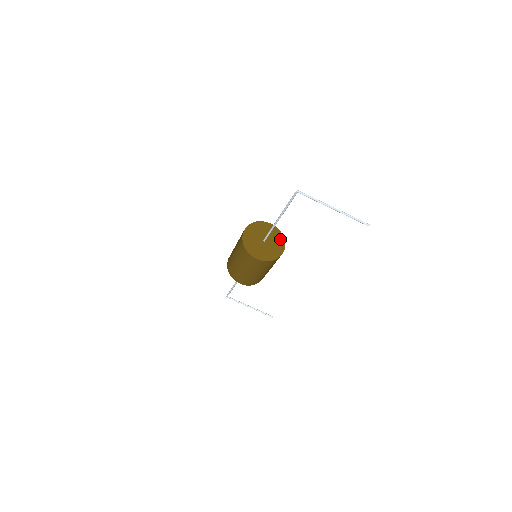
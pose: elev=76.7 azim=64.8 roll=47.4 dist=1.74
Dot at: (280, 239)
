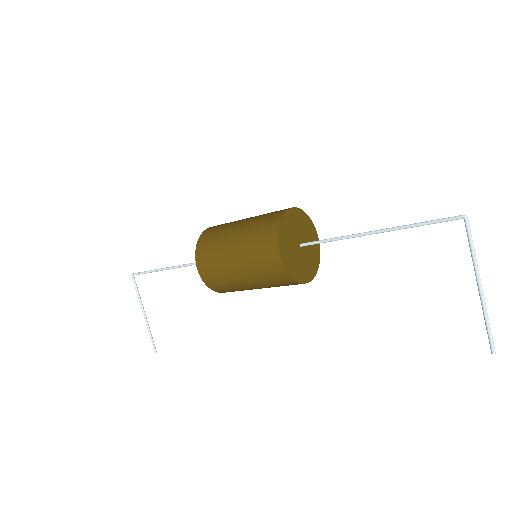
Dot at: (314, 265)
